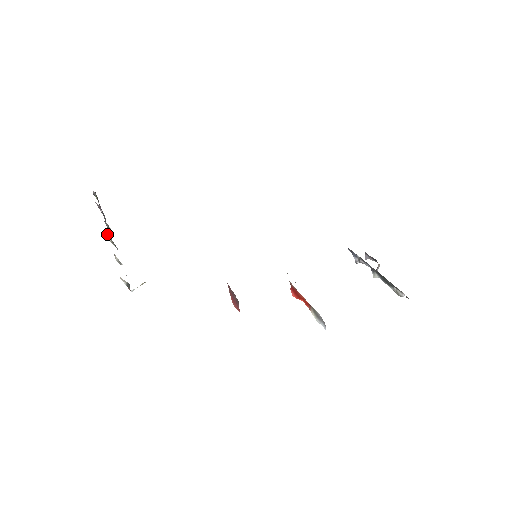
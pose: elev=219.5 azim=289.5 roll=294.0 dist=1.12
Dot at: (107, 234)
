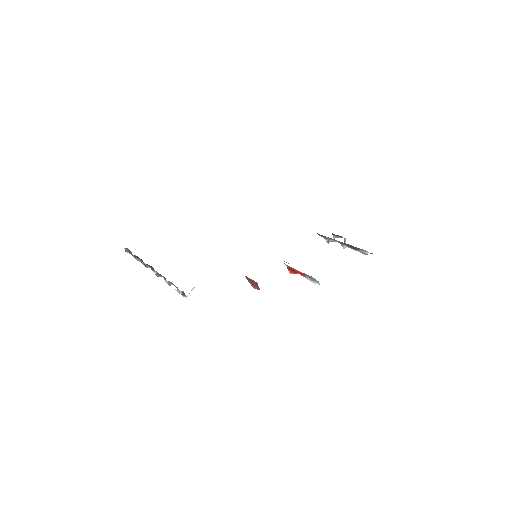
Dot at: occluded
